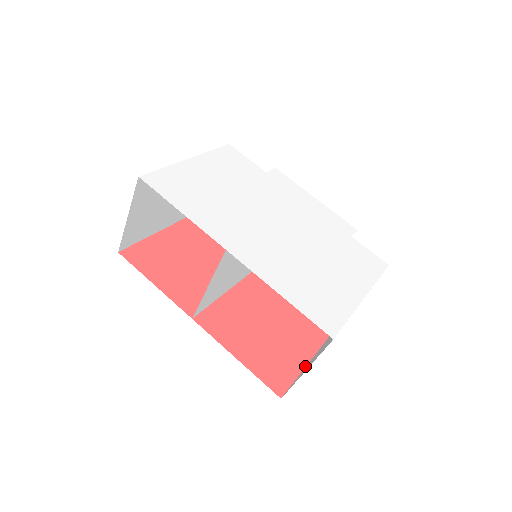
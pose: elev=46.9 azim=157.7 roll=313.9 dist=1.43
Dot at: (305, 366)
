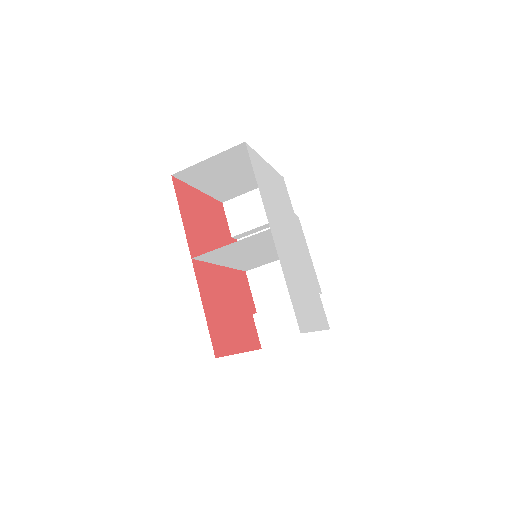
Dot at: (235, 353)
